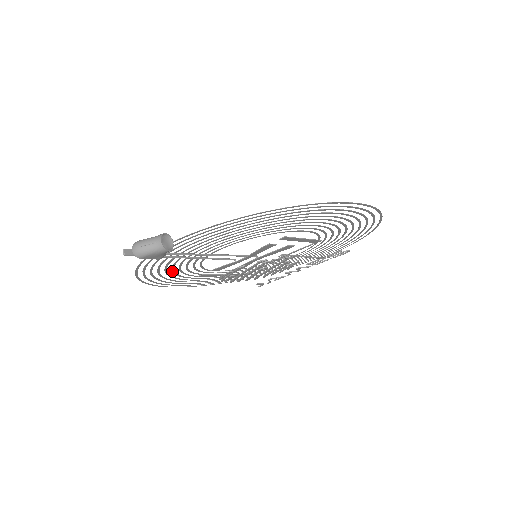
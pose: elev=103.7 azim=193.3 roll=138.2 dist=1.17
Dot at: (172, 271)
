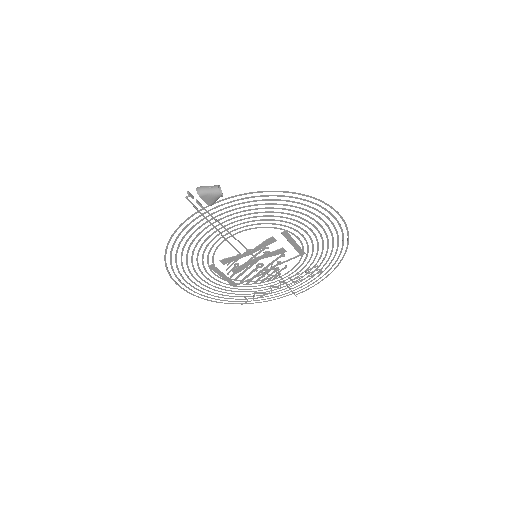
Dot at: (192, 252)
